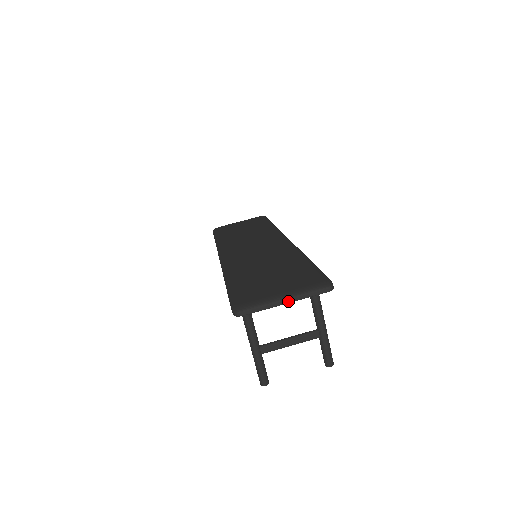
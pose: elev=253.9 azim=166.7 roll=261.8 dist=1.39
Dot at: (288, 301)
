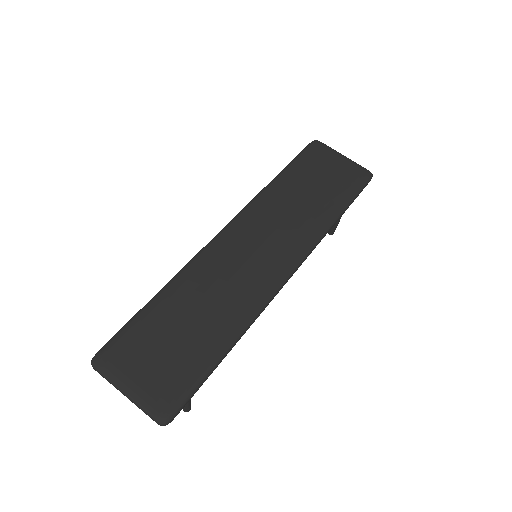
Dot at: (127, 397)
